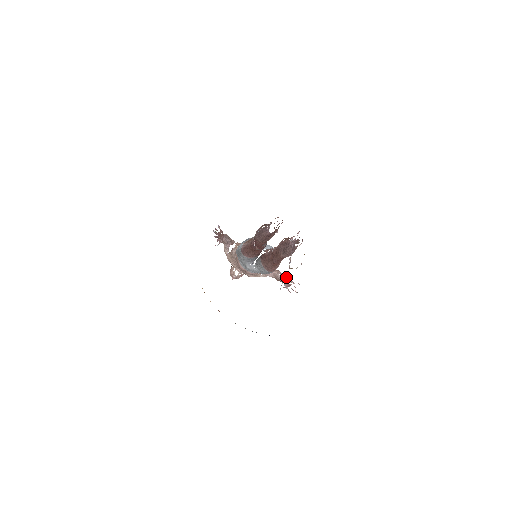
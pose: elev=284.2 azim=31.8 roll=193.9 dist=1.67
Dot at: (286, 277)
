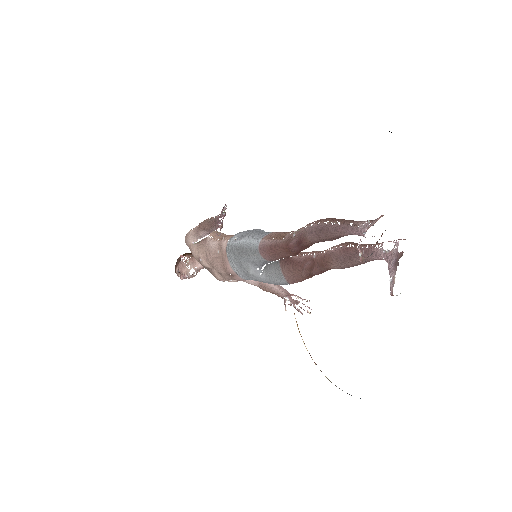
Dot at: (285, 289)
